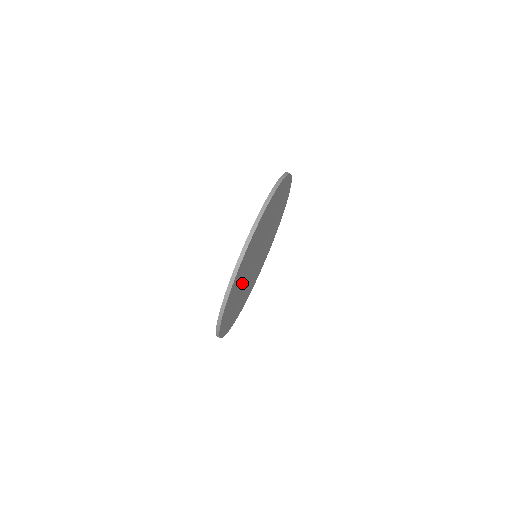
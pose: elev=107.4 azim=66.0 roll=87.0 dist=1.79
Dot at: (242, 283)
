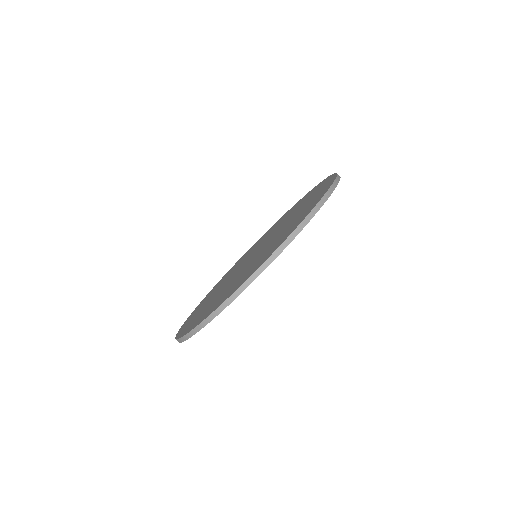
Dot at: occluded
